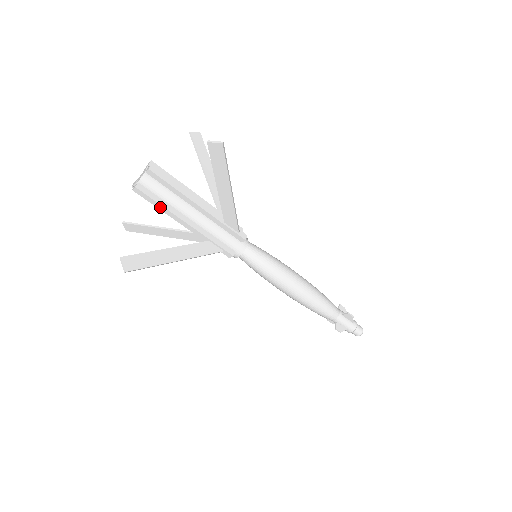
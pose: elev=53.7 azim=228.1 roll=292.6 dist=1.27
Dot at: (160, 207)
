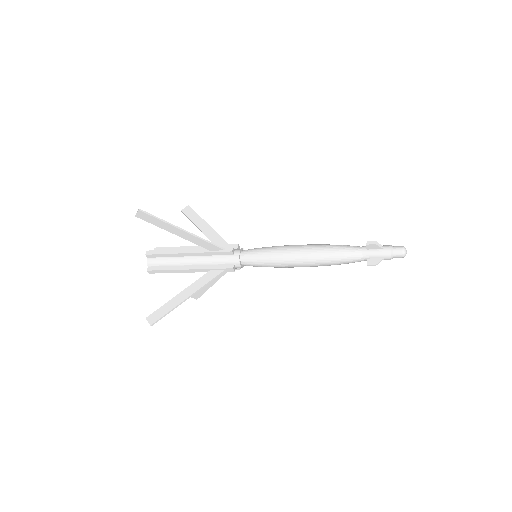
Dot at: (168, 272)
